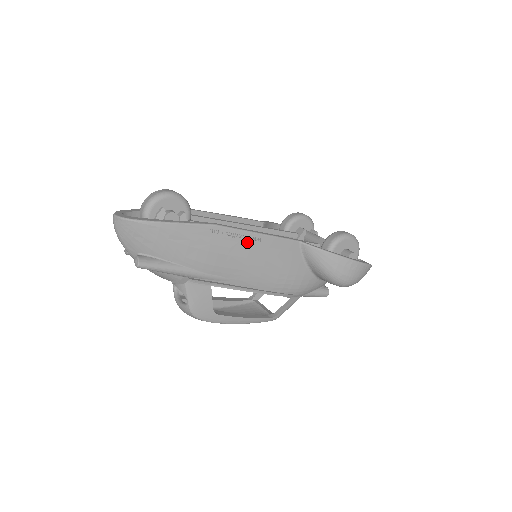
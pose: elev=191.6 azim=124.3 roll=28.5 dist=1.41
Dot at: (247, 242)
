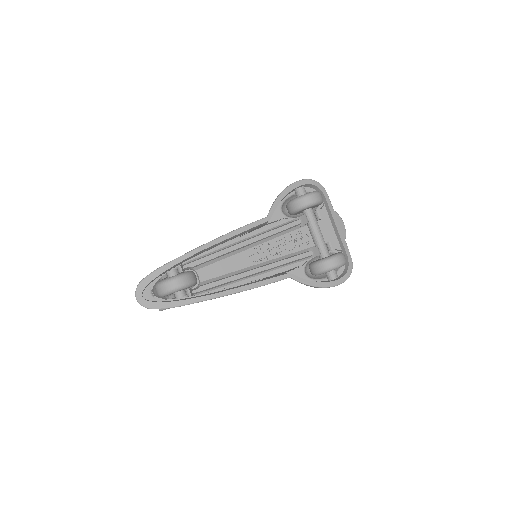
Dot at: occluded
